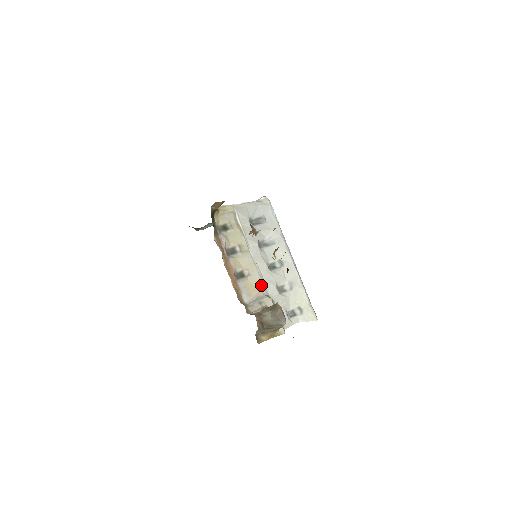
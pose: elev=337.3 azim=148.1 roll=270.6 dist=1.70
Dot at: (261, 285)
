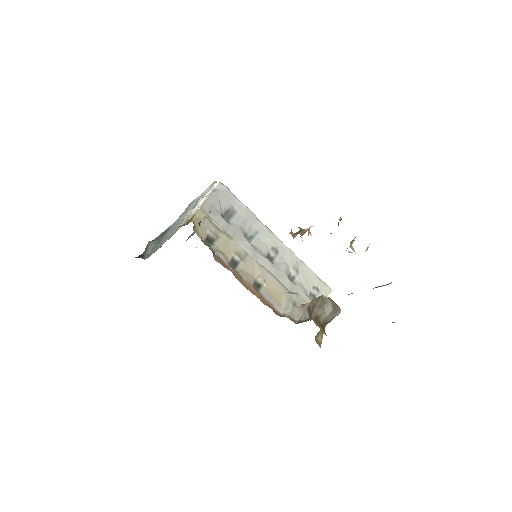
Dot at: (279, 285)
